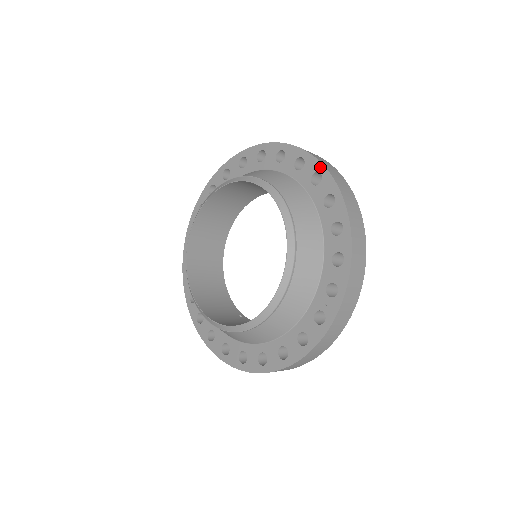
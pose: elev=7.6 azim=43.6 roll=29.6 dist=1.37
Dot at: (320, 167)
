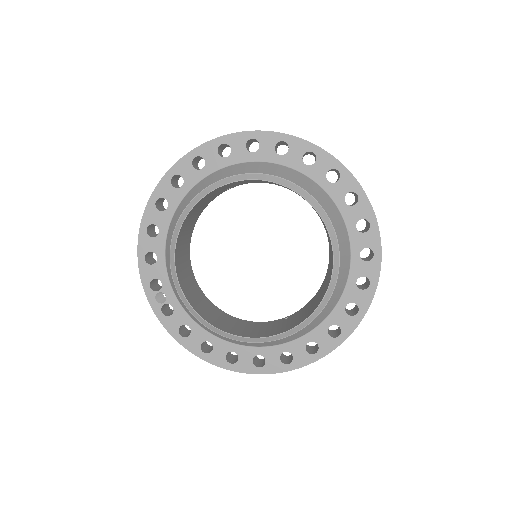
Dot at: (247, 135)
